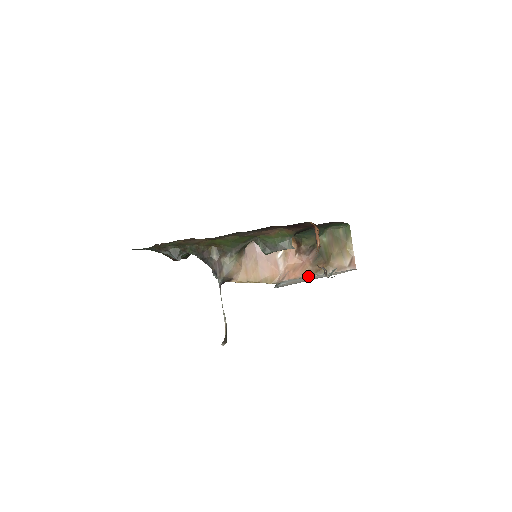
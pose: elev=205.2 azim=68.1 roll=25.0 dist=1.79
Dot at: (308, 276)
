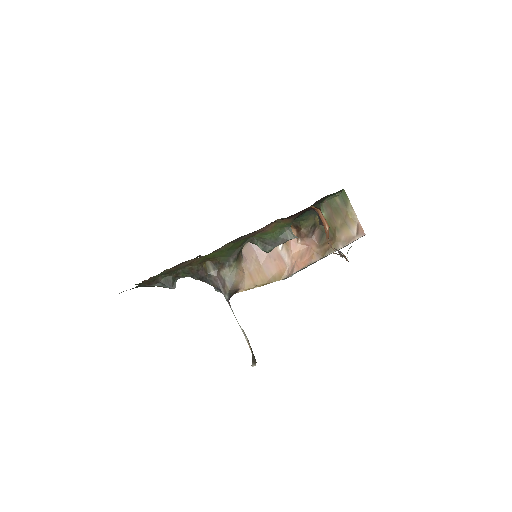
Dot at: (318, 259)
